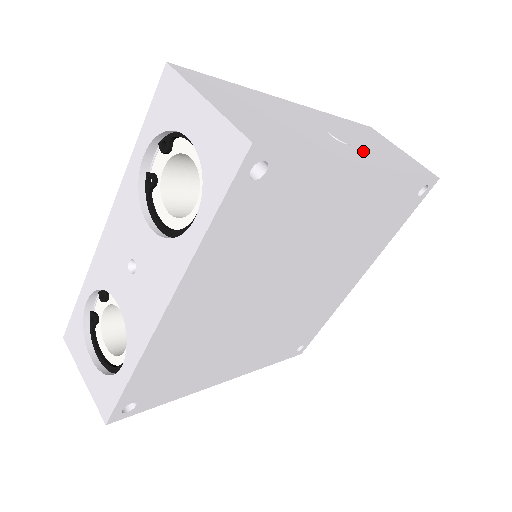
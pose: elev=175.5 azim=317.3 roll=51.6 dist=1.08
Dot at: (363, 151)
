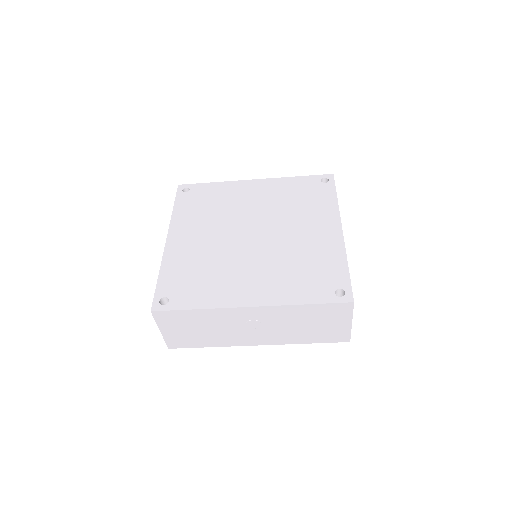
Dot at: occluded
